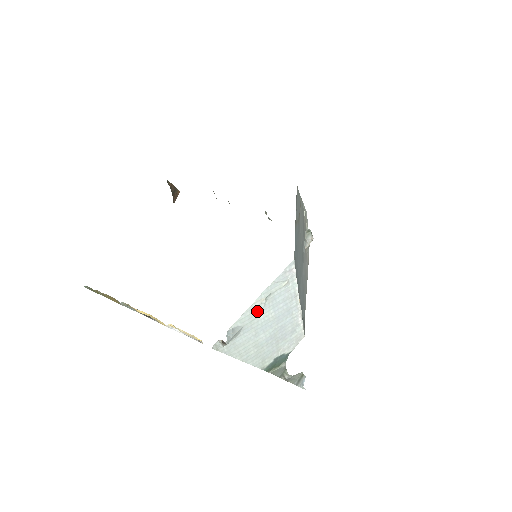
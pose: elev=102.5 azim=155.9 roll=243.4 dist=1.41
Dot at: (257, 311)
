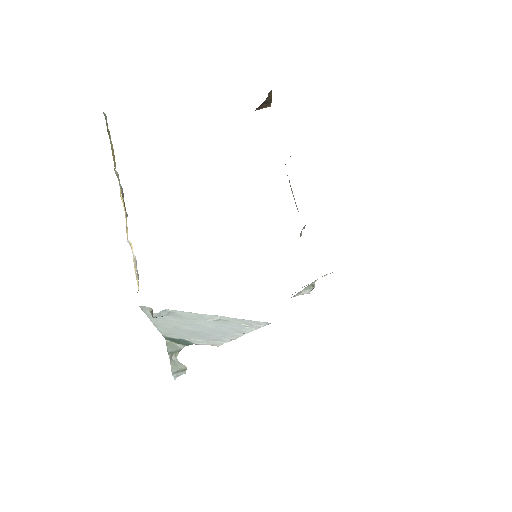
Dot at: (202, 318)
